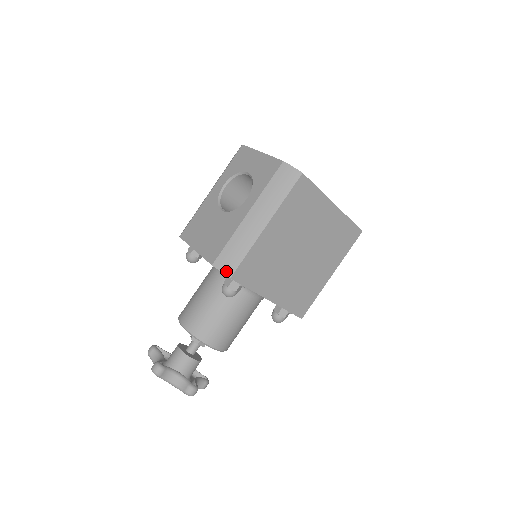
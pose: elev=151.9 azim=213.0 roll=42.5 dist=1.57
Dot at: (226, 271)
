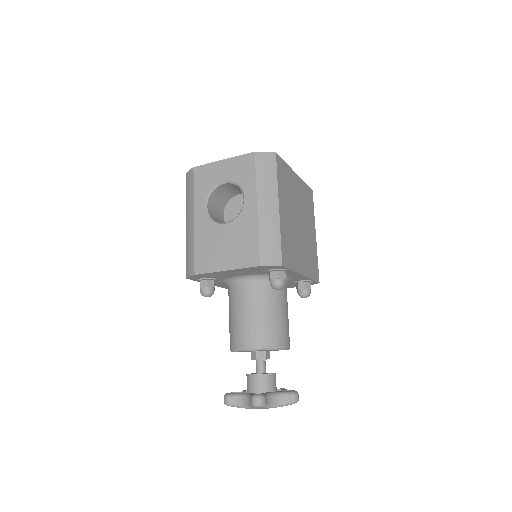
Dot at: (275, 262)
